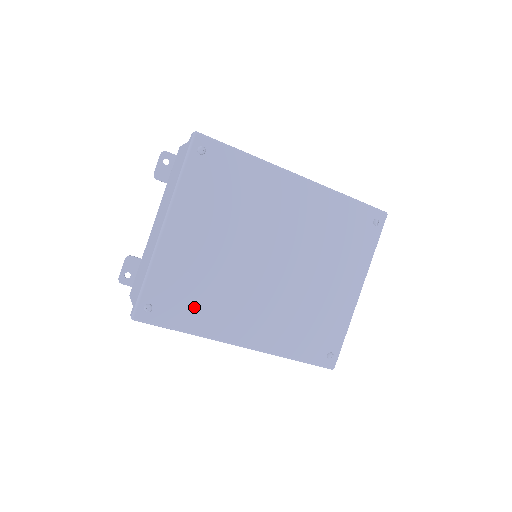
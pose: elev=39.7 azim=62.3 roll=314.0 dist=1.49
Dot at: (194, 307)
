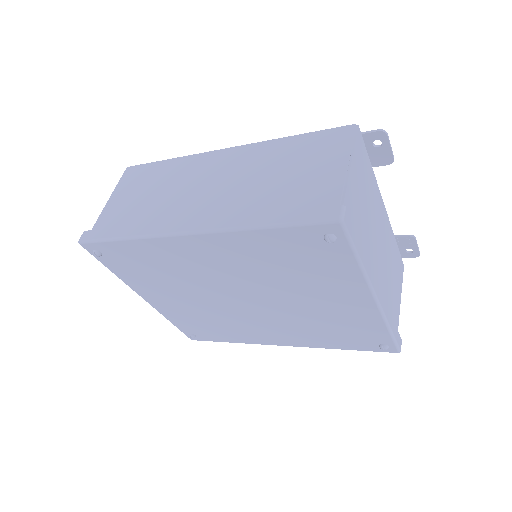
Dot at: (219, 332)
